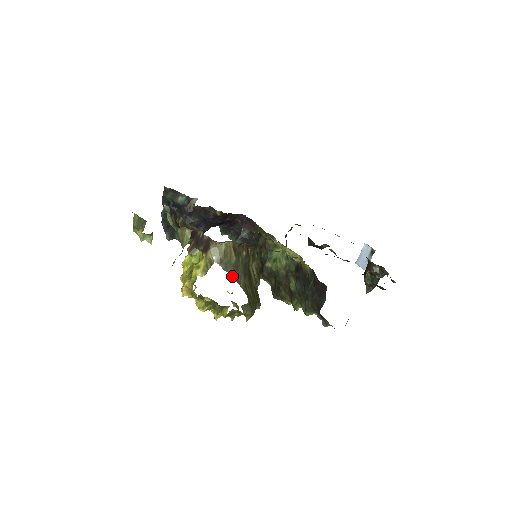
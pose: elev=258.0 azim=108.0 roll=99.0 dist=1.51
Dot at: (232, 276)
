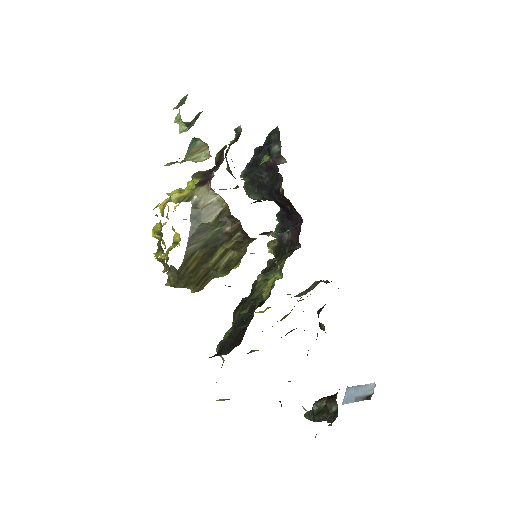
Dot at: (190, 230)
